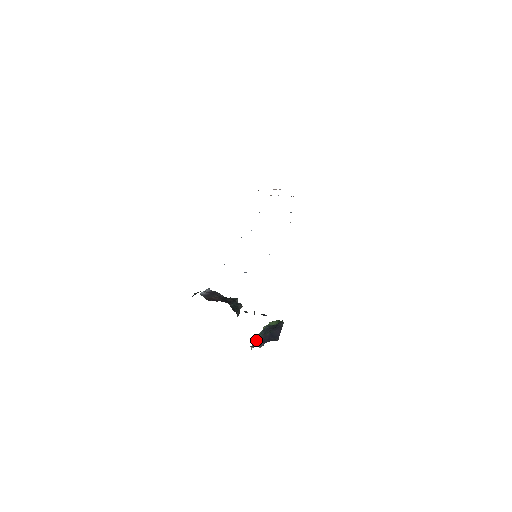
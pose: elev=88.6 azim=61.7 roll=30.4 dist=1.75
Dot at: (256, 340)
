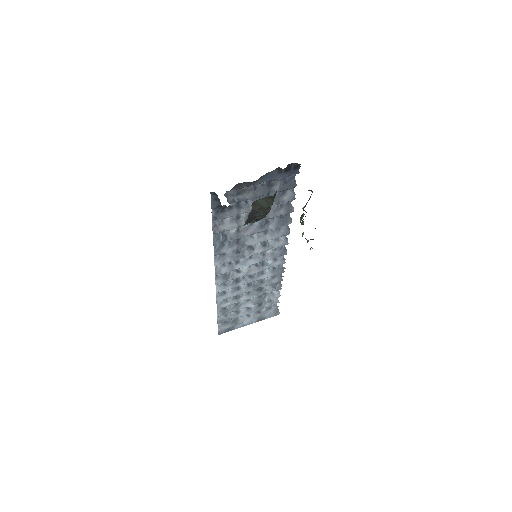
Dot at: (302, 215)
